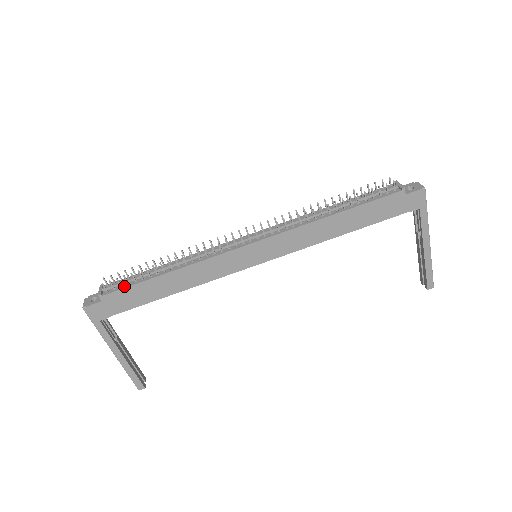
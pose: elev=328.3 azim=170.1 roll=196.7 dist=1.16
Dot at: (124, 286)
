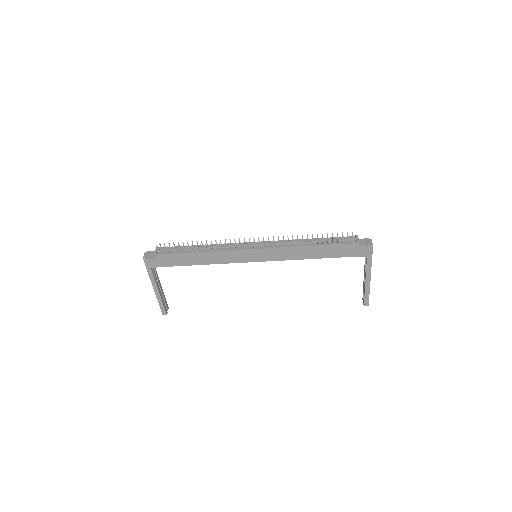
Dot at: (171, 252)
